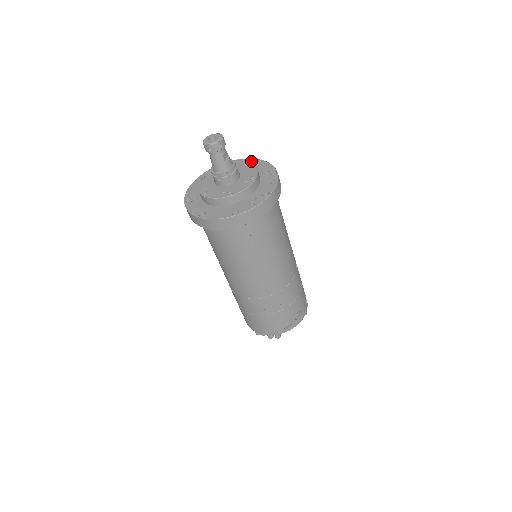
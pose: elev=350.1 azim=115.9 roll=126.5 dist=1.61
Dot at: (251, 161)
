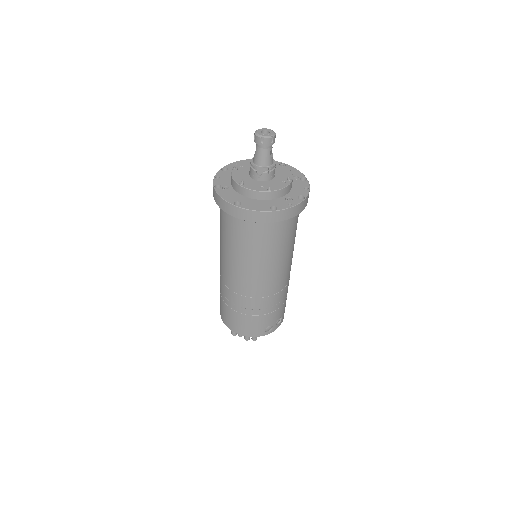
Dot at: occluded
